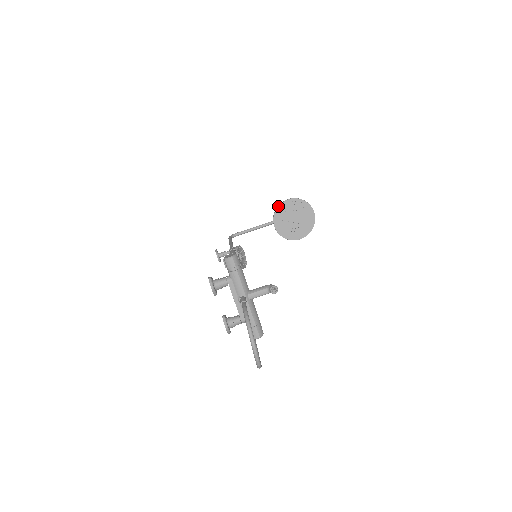
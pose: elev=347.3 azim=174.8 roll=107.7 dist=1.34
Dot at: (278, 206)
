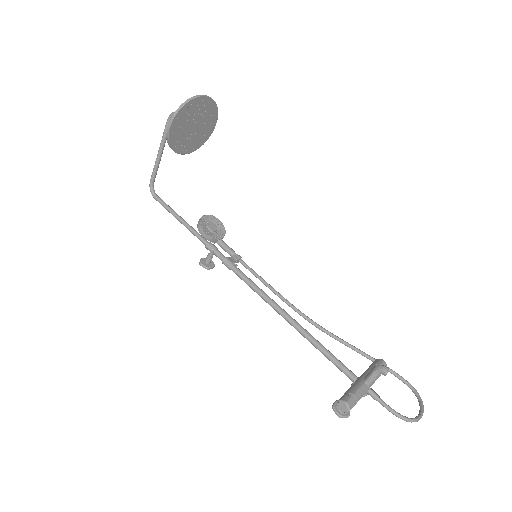
Dot at: (169, 144)
